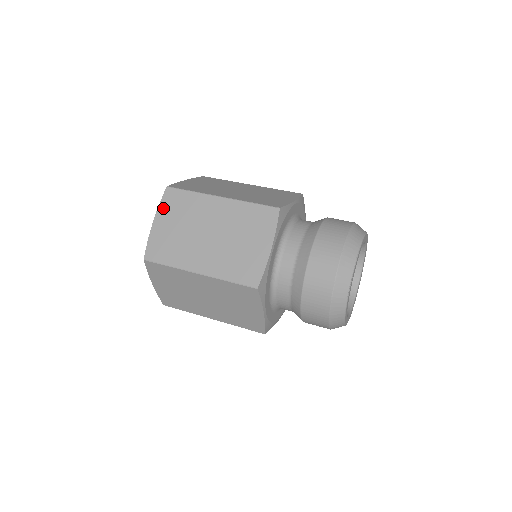
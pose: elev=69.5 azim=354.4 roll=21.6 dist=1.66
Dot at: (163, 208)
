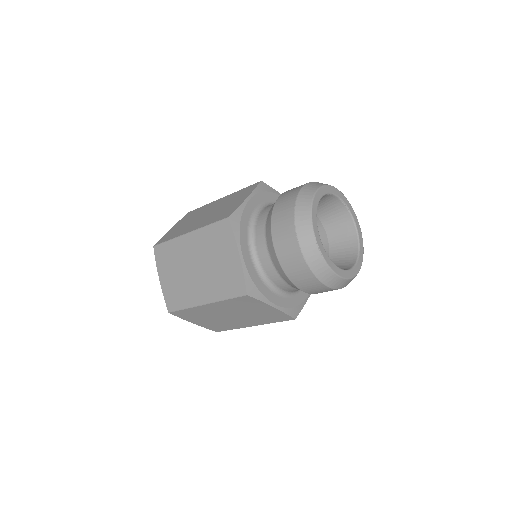
Dot at: (159, 265)
